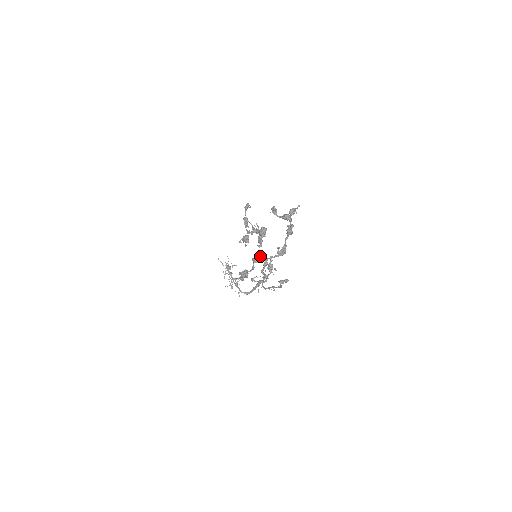
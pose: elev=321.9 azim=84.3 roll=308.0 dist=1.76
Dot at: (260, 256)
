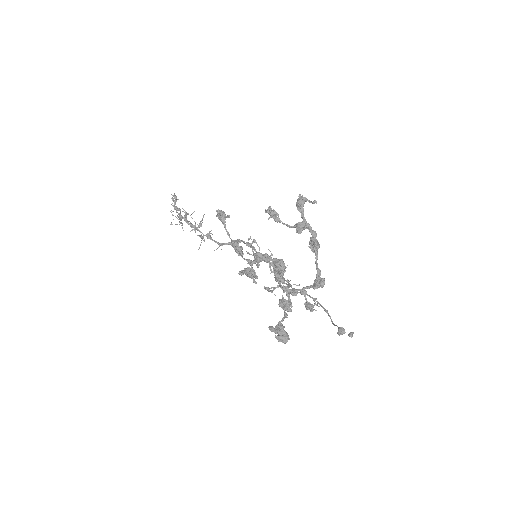
Dot at: (289, 299)
